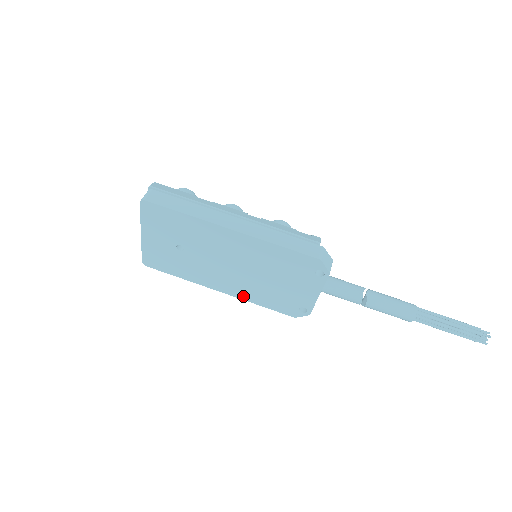
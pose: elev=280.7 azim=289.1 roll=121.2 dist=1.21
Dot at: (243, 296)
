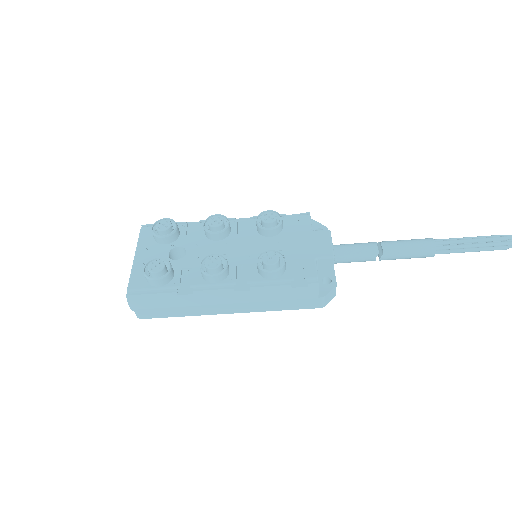
Dot at: occluded
